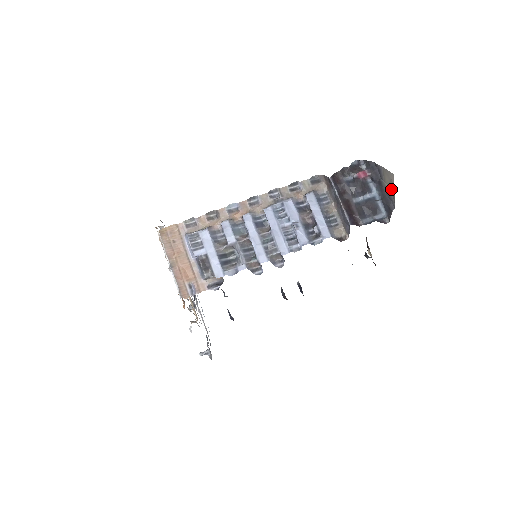
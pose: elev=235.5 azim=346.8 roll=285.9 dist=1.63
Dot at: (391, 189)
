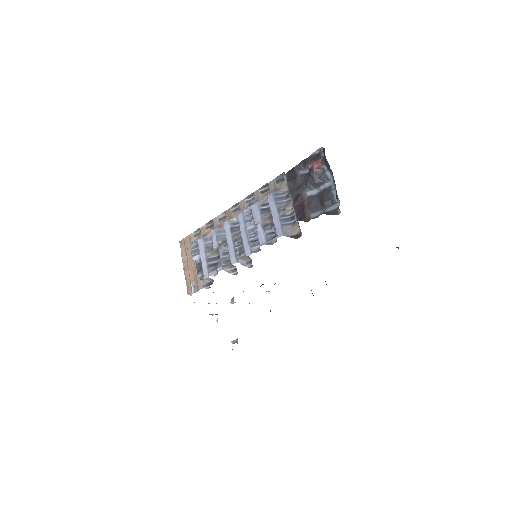
Dot at: occluded
